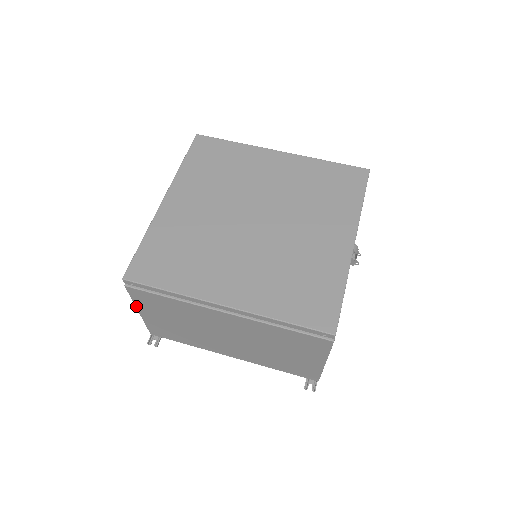
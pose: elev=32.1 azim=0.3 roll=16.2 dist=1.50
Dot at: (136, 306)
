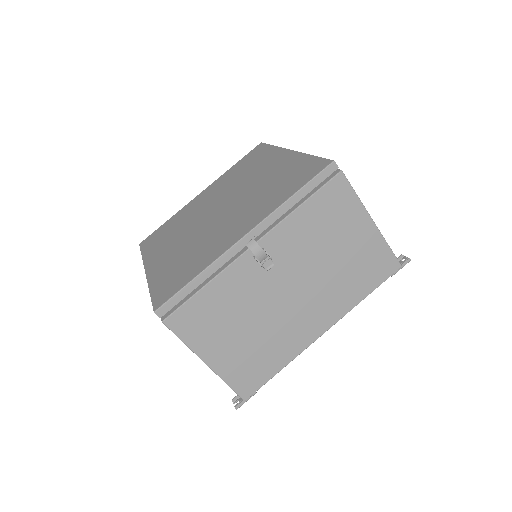
Dot at: occluded
